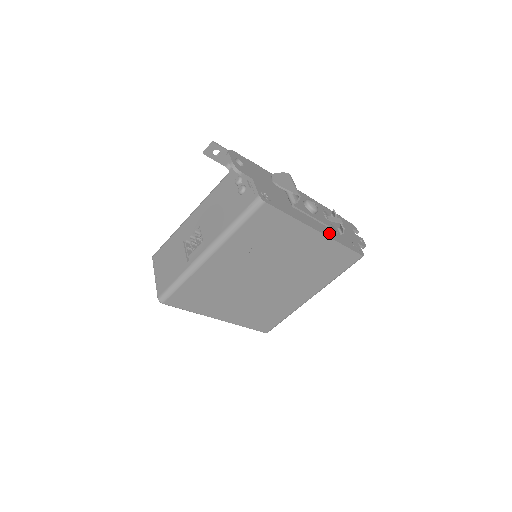
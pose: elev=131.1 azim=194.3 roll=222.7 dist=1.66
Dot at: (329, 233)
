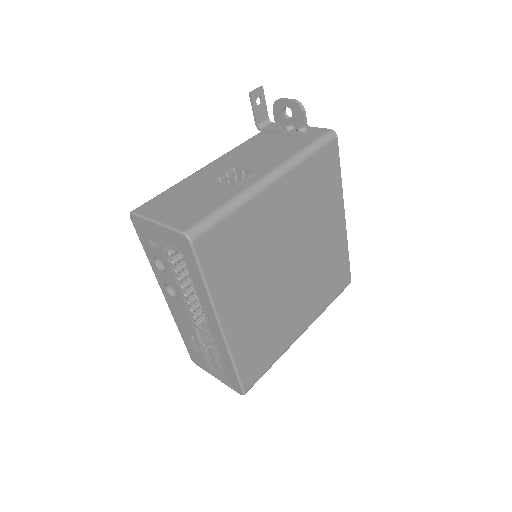
Dot at: occluded
